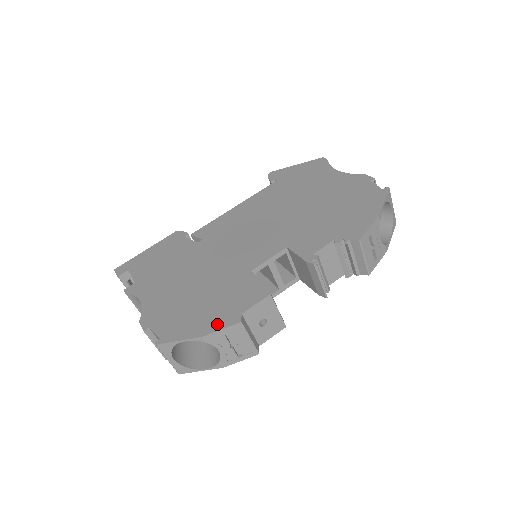
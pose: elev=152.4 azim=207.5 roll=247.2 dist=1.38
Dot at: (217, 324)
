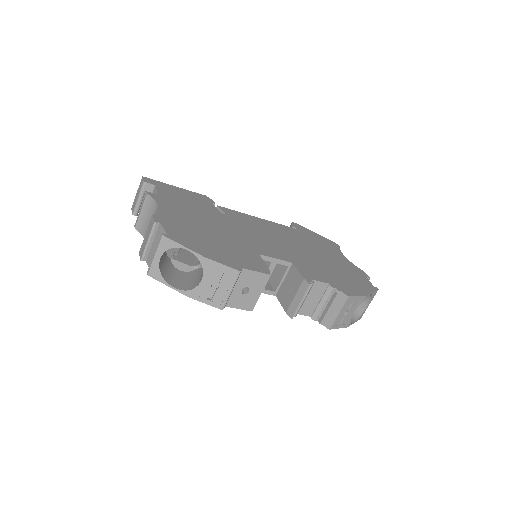
Dot at: (220, 259)
